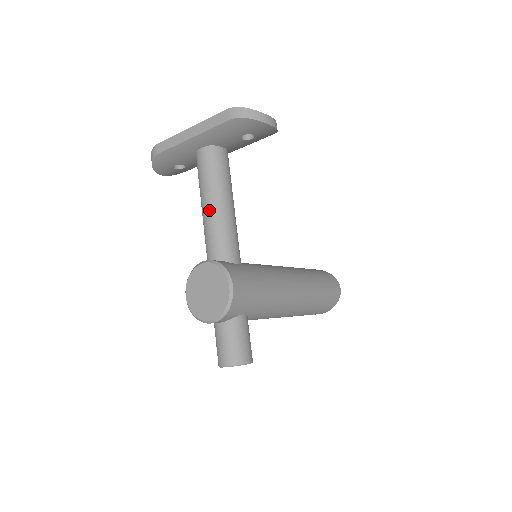
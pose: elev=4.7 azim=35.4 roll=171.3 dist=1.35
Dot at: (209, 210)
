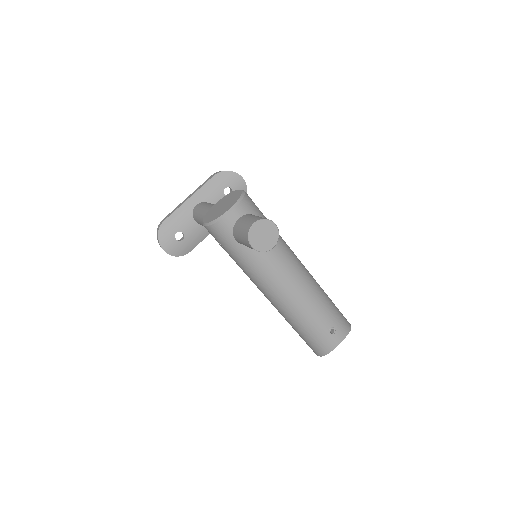
Dot at: occluded
